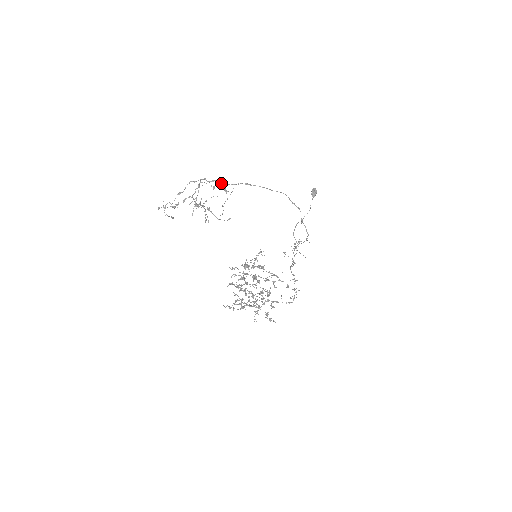
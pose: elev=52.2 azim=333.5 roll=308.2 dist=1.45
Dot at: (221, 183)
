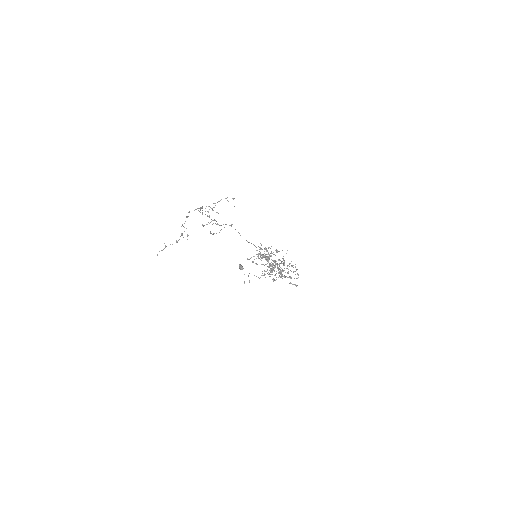
Dot at: (207, 216)
